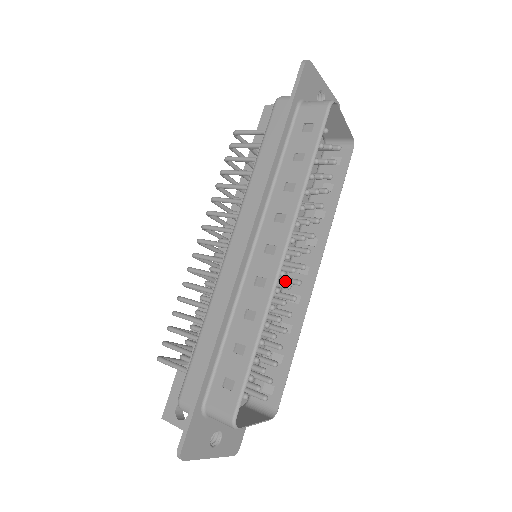
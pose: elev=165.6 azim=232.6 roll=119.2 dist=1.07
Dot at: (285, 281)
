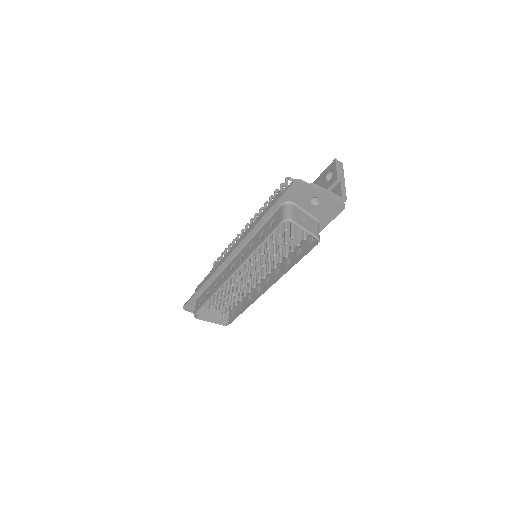
Dot at: (253, 280)
